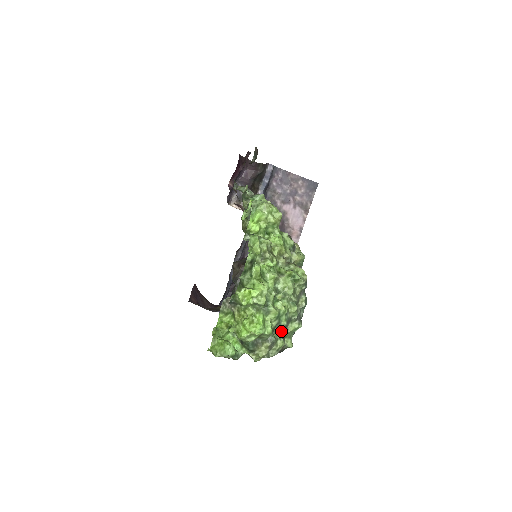
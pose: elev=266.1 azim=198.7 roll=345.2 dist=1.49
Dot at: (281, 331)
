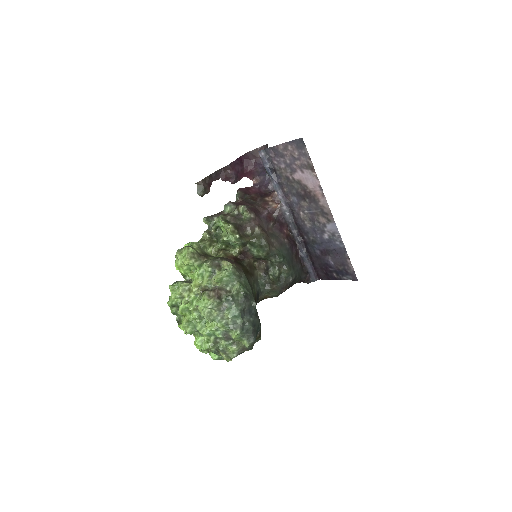
Dot at: (226, 340)
